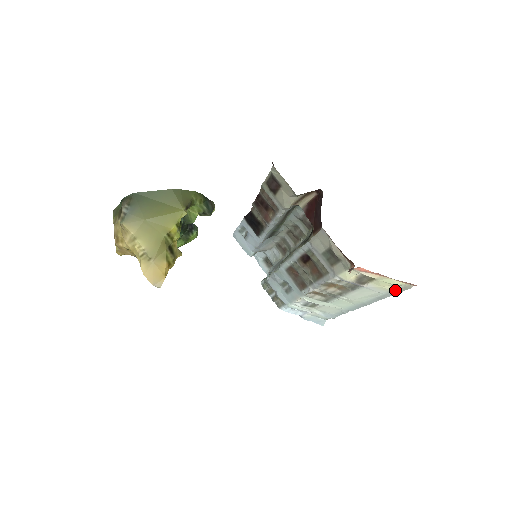
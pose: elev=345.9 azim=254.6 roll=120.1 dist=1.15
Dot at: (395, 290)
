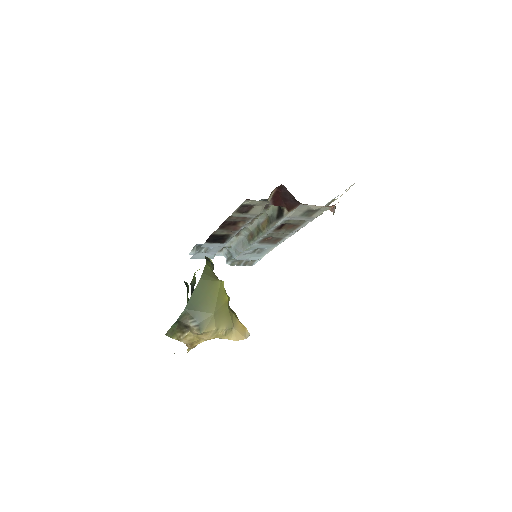
Dot at: occluded
